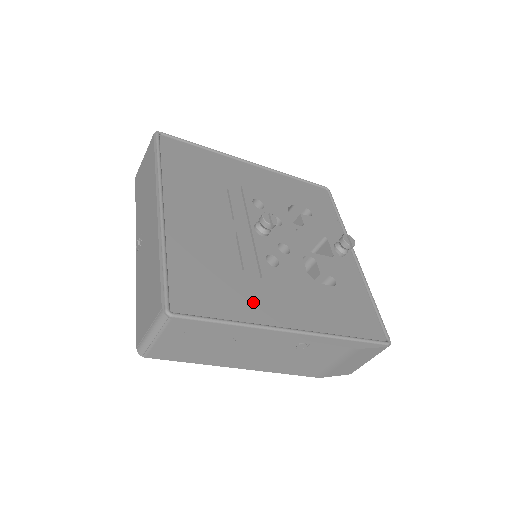
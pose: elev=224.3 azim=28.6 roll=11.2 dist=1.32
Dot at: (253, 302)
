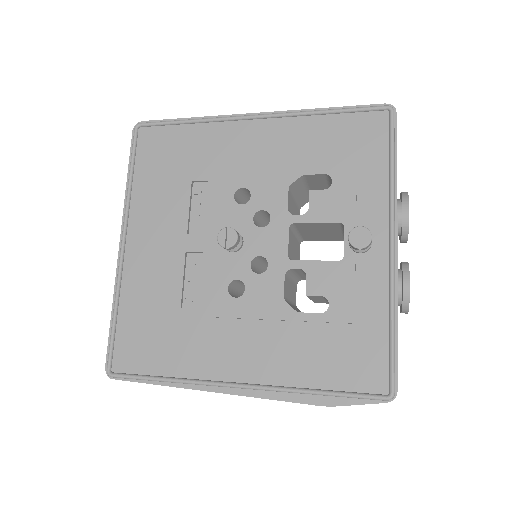
Dot at: (198, 351)
